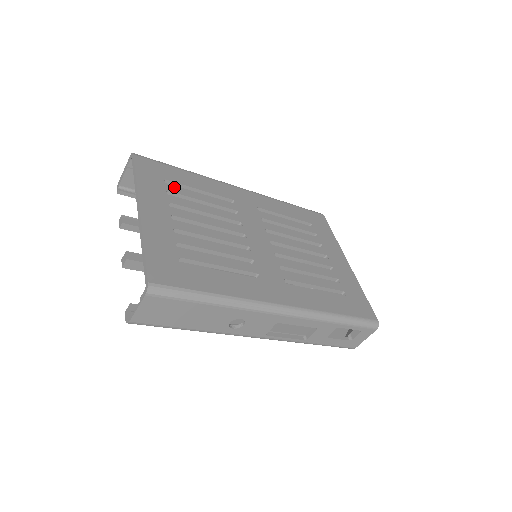
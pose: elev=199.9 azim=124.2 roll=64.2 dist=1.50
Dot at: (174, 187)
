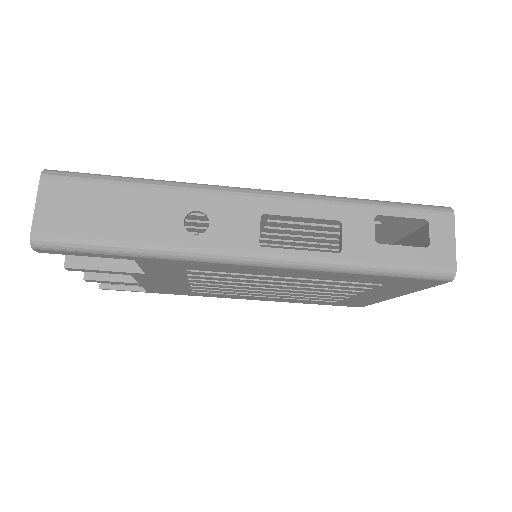
Dot at: occluded
